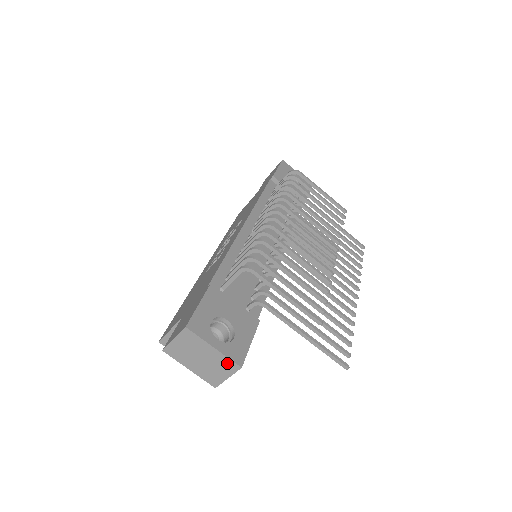
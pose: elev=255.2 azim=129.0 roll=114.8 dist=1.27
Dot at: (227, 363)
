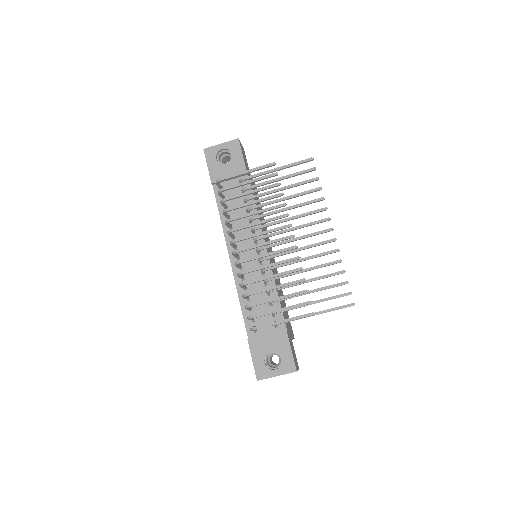
Dot at: occluded
